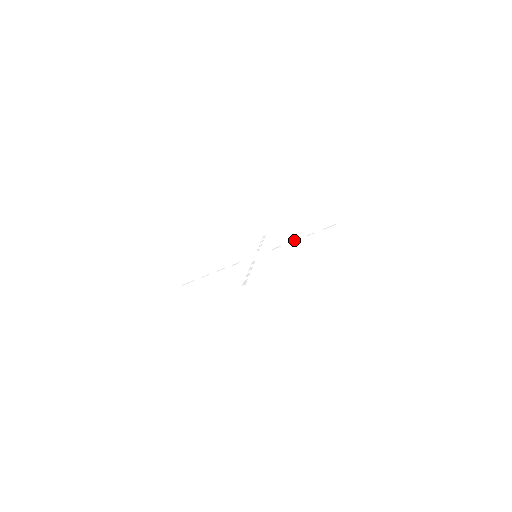
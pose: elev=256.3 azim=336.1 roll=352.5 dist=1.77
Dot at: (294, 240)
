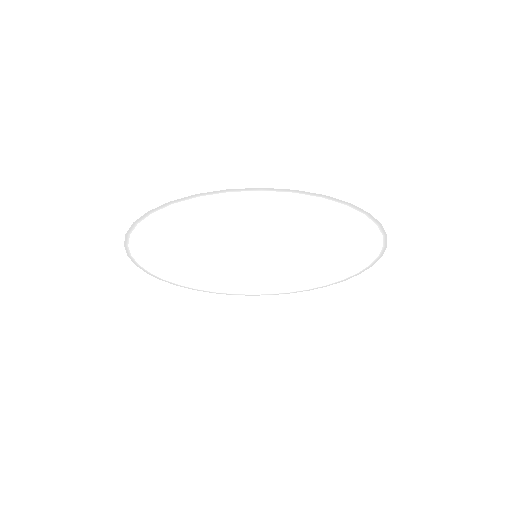
Dot at: occluded
